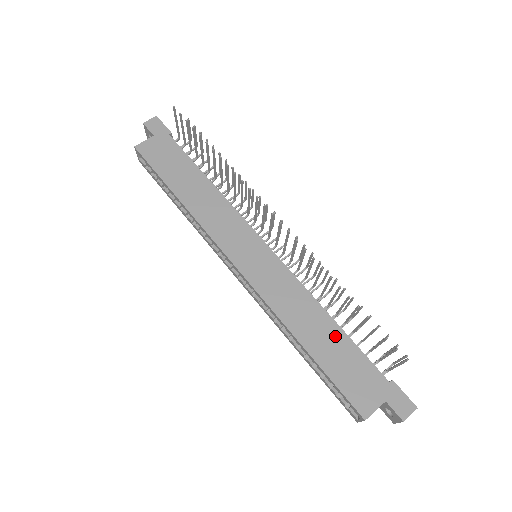
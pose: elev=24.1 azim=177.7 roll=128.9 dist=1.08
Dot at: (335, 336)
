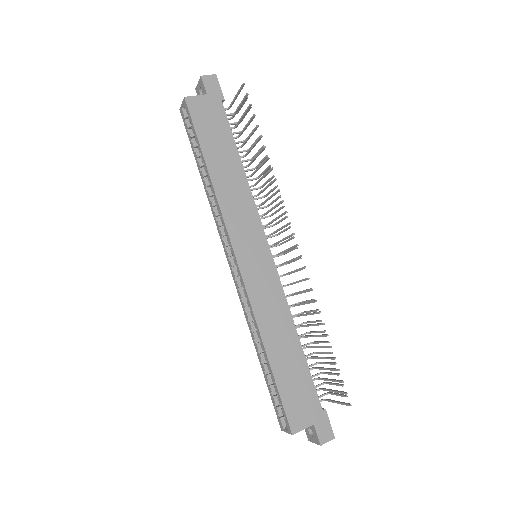
Dot at: (296, 356)
